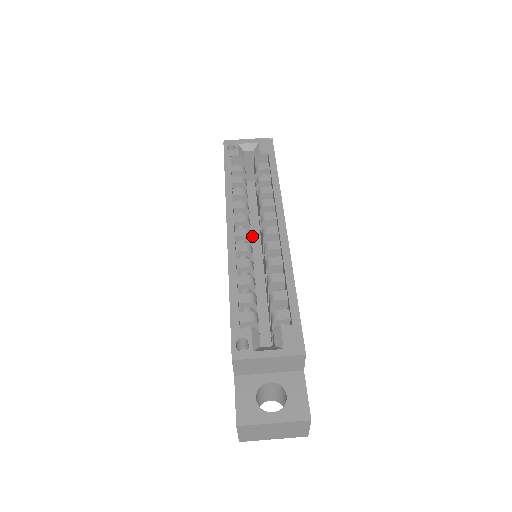
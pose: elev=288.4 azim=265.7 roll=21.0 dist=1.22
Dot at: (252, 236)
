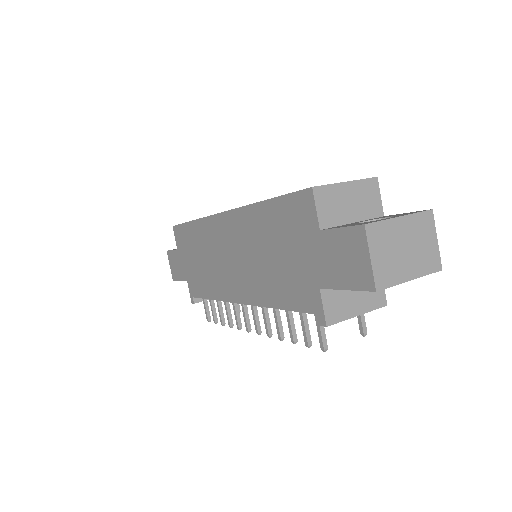
Dot at: occluded
